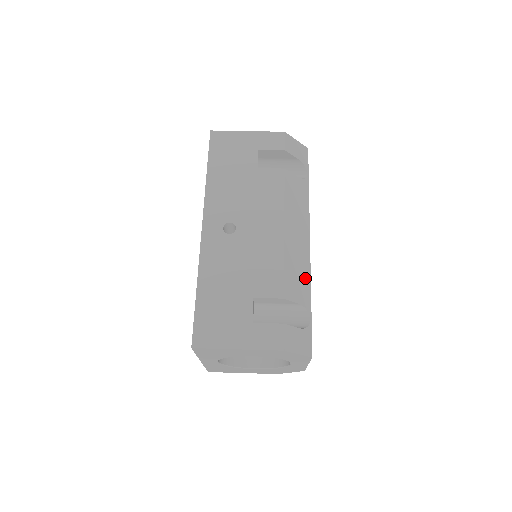
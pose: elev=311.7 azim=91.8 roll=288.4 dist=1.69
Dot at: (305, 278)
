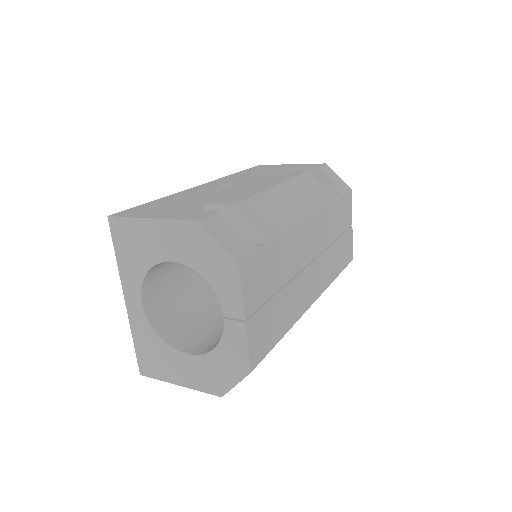
Dot at: (281, 223)
